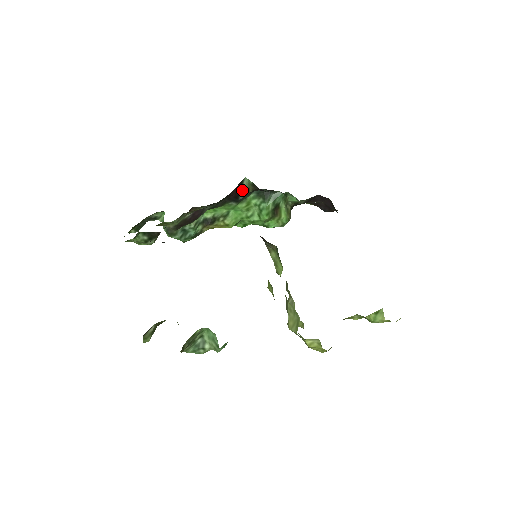
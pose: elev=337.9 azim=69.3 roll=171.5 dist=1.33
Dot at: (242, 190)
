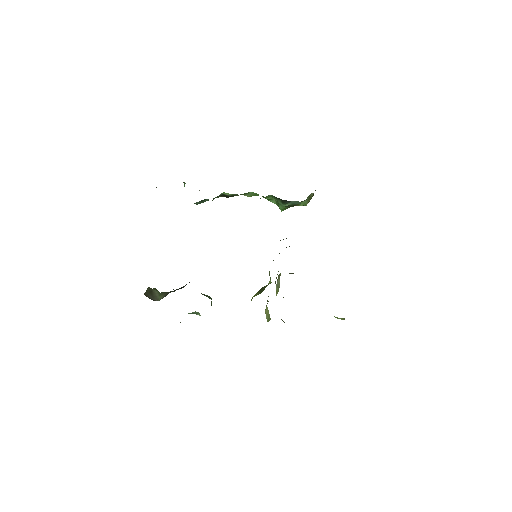
Dot at: occluded
